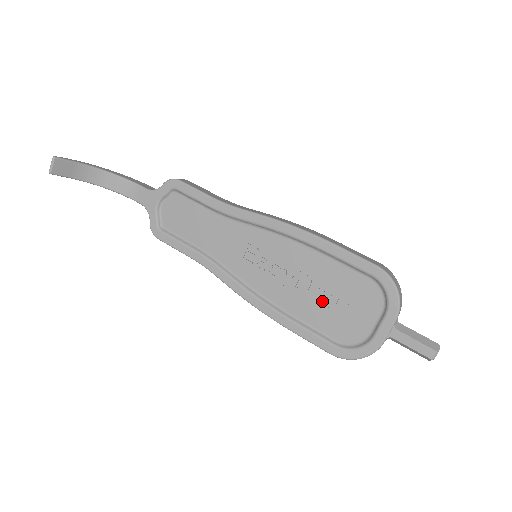
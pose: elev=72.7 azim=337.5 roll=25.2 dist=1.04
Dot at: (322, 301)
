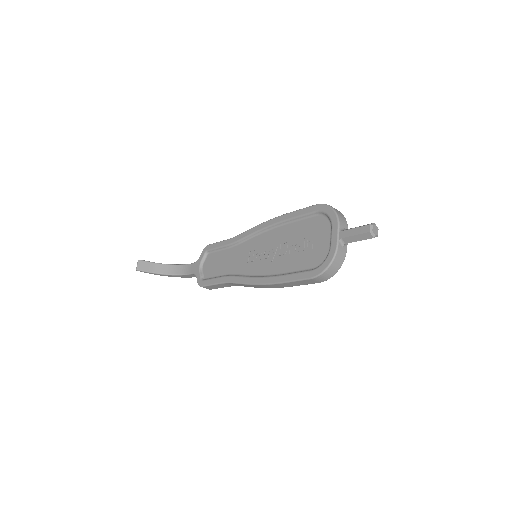
Dot at: (296, 250)
